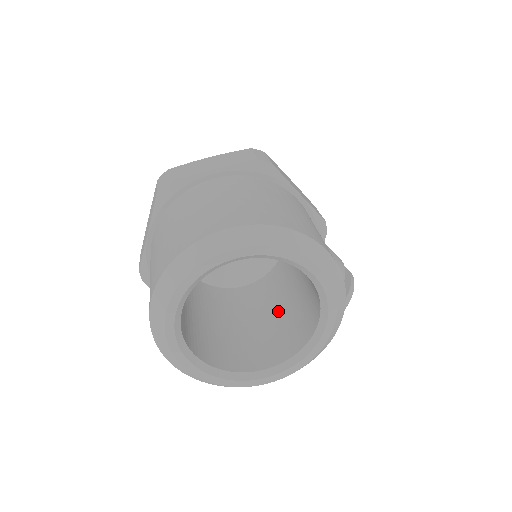
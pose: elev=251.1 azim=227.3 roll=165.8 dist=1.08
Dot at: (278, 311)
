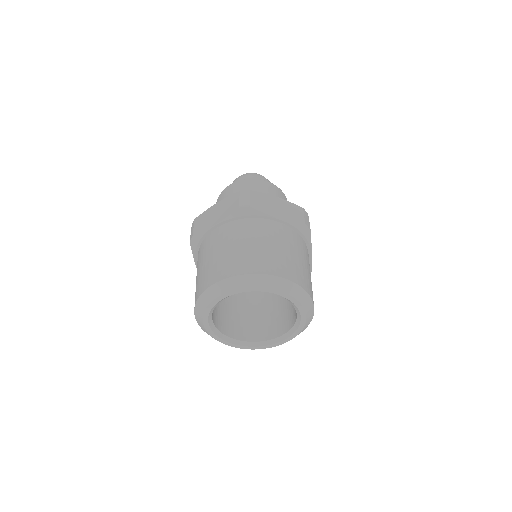
Dot at: (257, 306)
